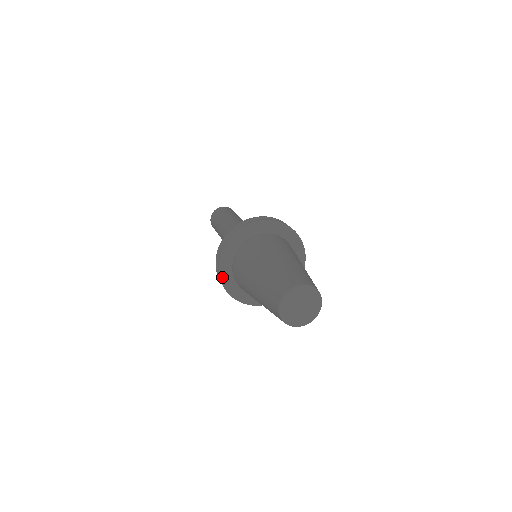
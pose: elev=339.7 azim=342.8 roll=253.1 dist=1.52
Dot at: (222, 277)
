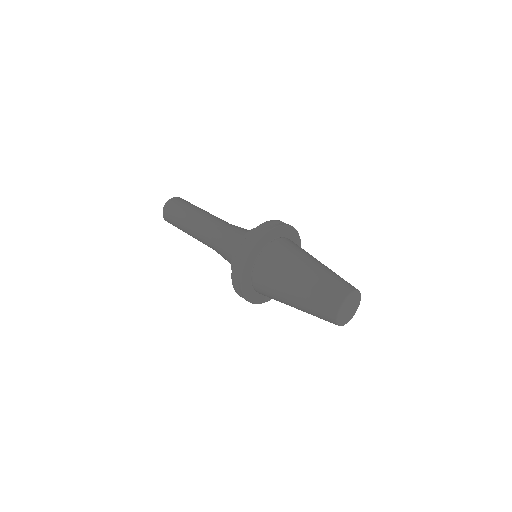
Dot at: (247, 298)
